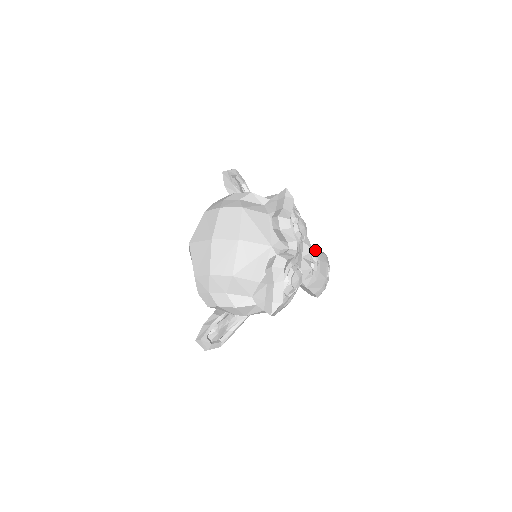
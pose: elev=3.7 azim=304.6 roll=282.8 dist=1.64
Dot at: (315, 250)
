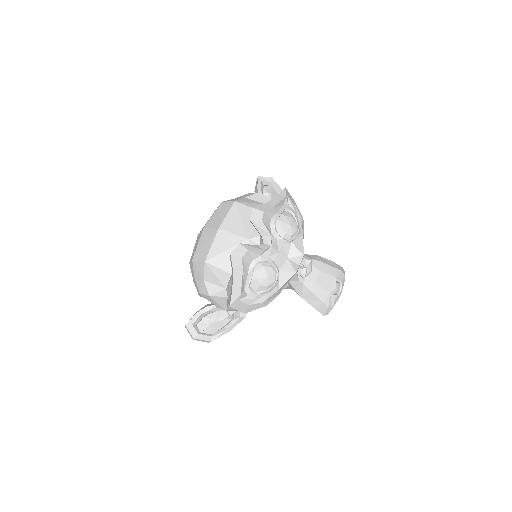
Dot at: (318, 259)
